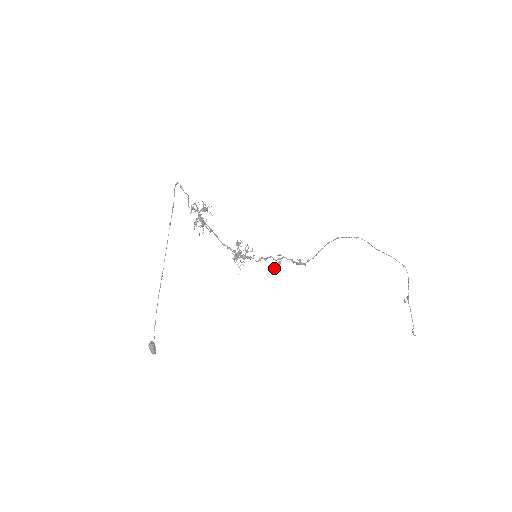
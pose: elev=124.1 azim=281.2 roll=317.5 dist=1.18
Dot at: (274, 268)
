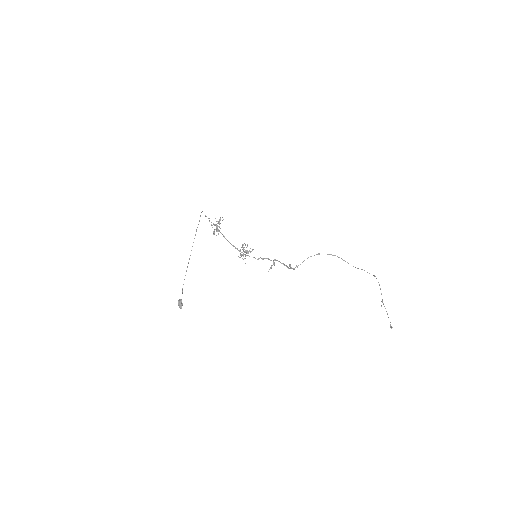
Dot at: (271, 268)
